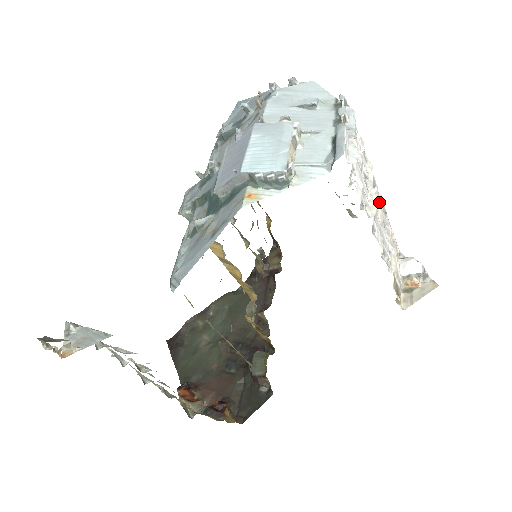
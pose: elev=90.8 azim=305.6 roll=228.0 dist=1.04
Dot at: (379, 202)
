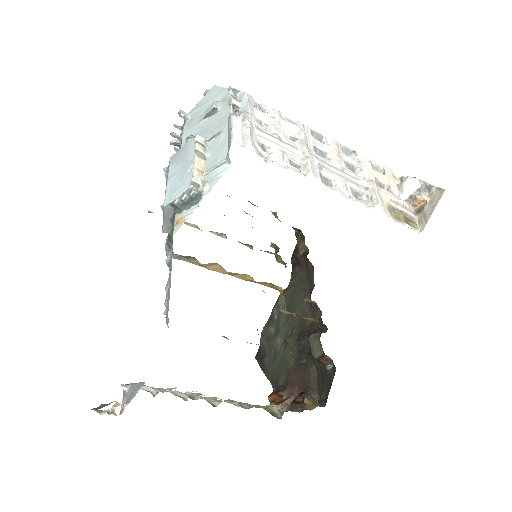
Dot at: (334, 149)
